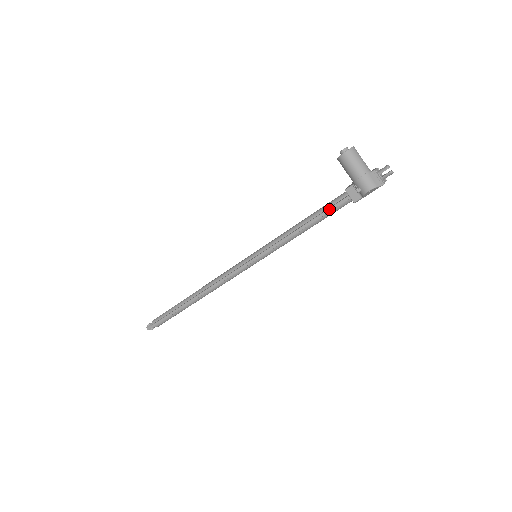
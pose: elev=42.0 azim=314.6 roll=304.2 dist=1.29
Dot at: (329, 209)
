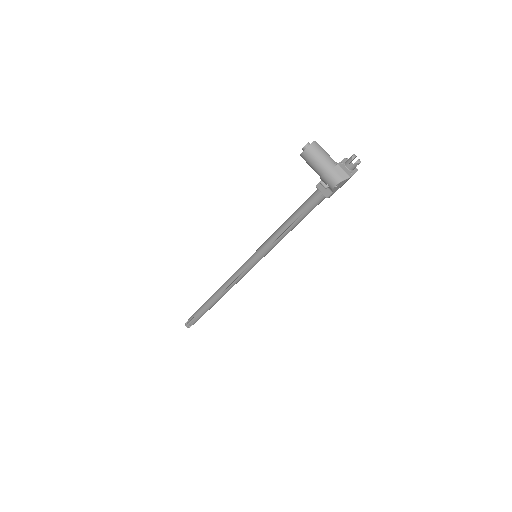
Dot at: (306, 207)
